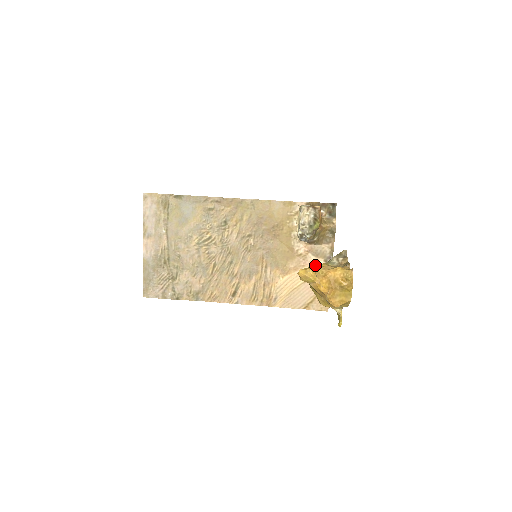
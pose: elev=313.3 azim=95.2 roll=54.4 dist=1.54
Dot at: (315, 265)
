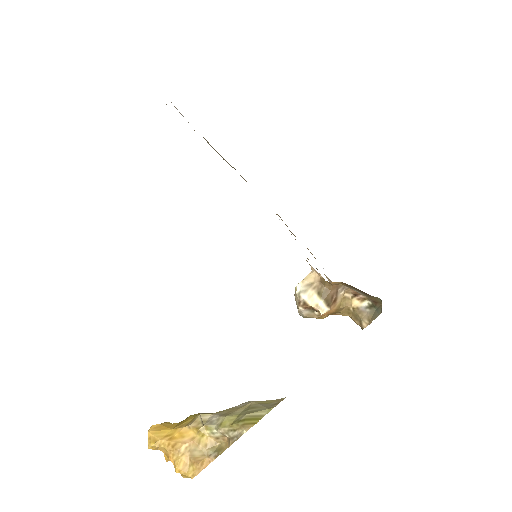
Dot at: occluded
